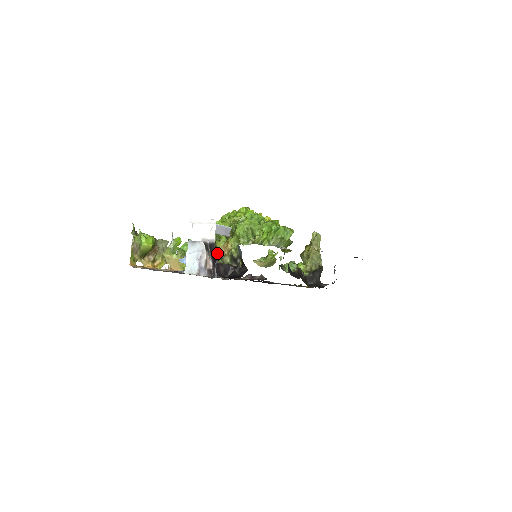
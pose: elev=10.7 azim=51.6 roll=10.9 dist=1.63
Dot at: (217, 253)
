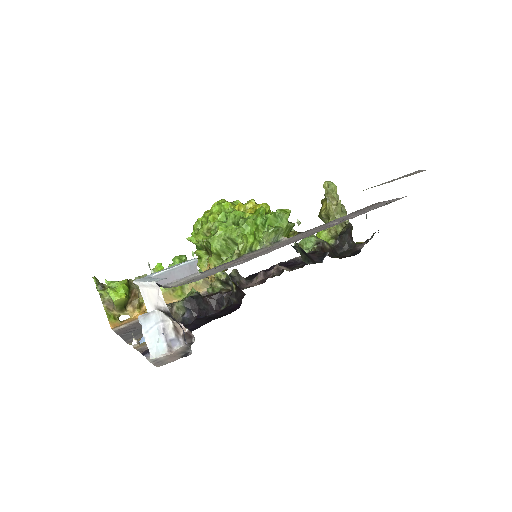
Dot at: occluded
